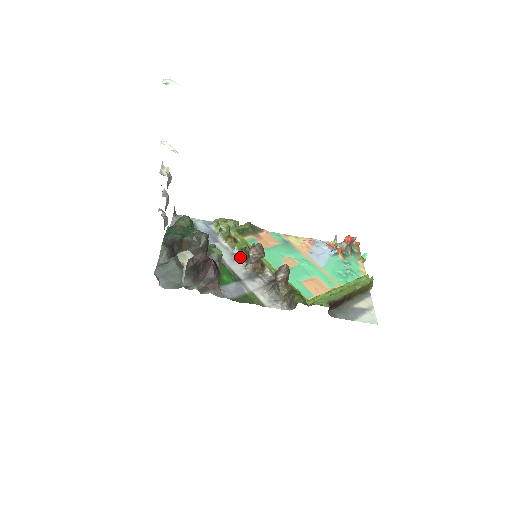
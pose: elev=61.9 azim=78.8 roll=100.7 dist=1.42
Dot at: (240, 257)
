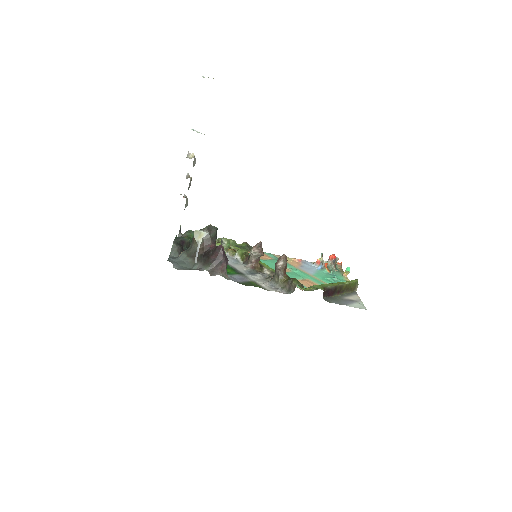
Dot at: (241, 261)
